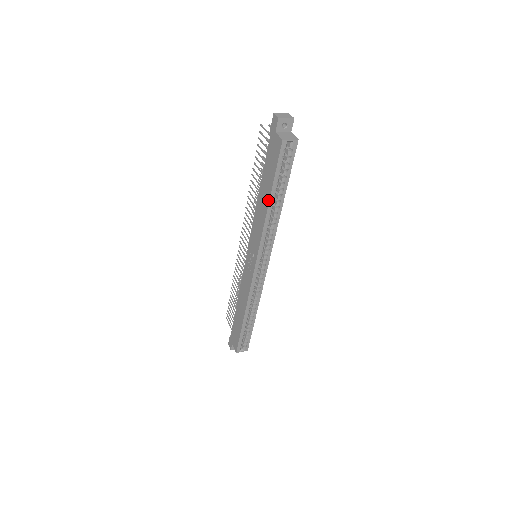
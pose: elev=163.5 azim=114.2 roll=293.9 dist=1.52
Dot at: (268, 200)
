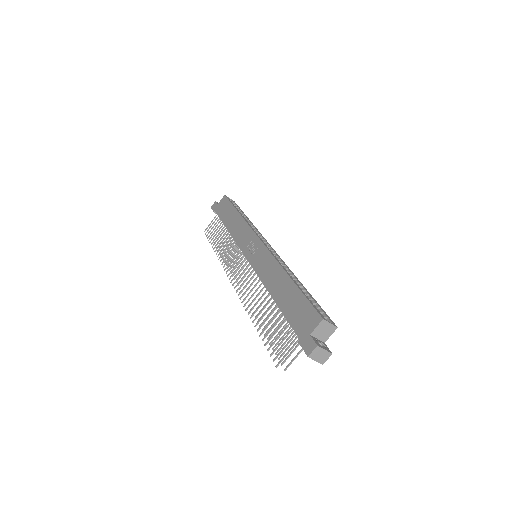
Dot at: (237, 213)
